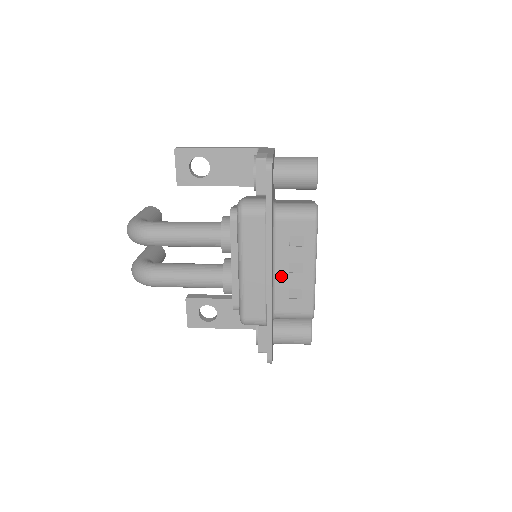
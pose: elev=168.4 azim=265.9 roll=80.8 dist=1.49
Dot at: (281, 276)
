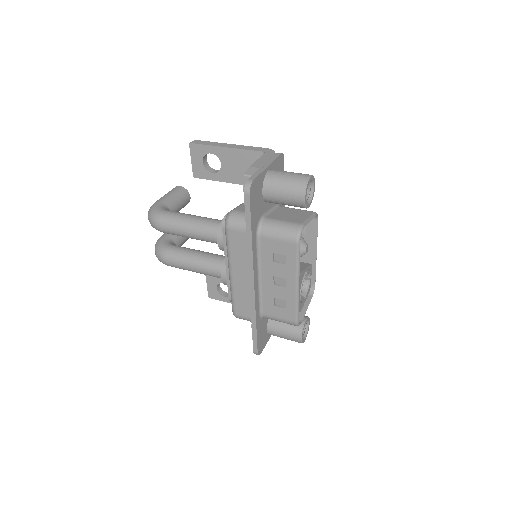
Dot at: (267, 285)
